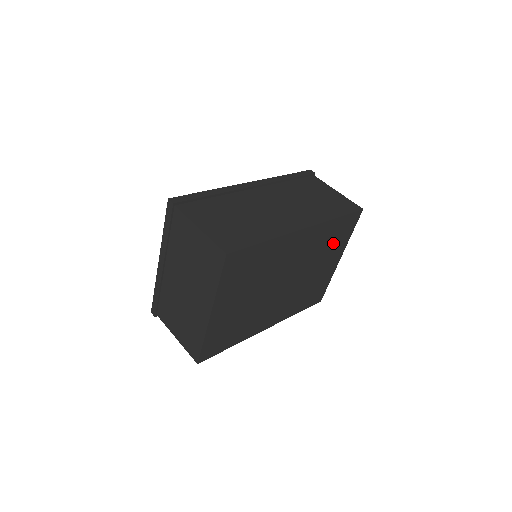
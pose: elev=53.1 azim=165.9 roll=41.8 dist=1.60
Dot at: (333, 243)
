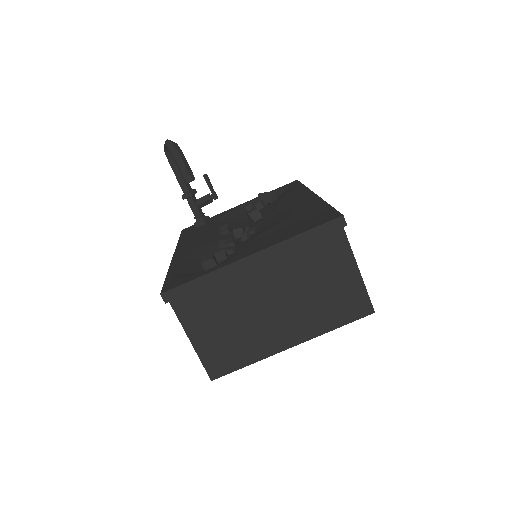
Dot at: occluded
